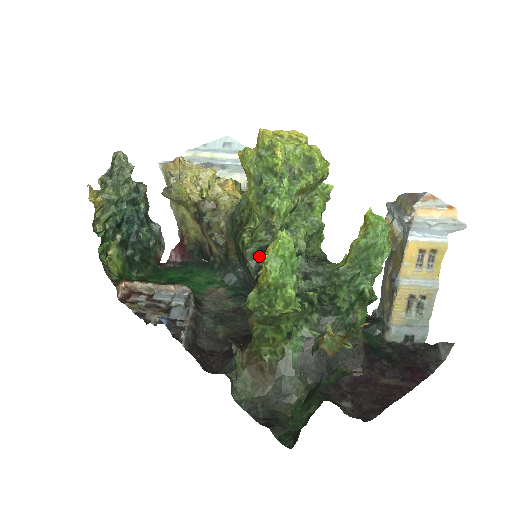
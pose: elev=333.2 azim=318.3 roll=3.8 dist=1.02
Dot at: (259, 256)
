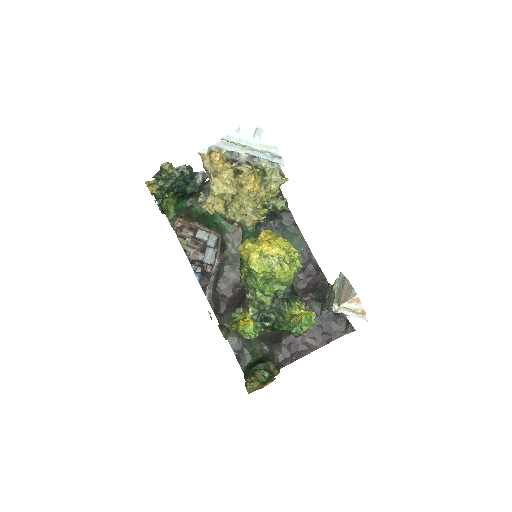
Dot at: occluded
